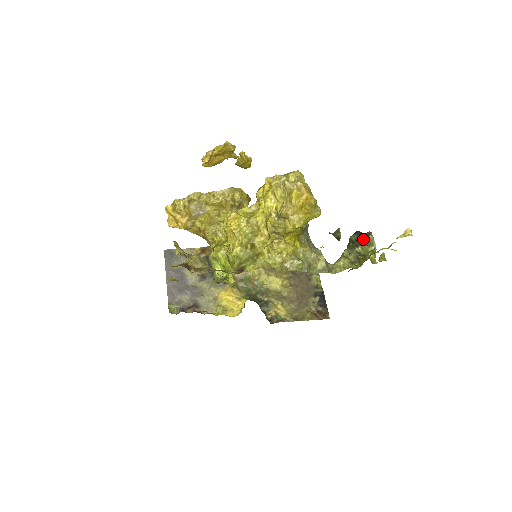
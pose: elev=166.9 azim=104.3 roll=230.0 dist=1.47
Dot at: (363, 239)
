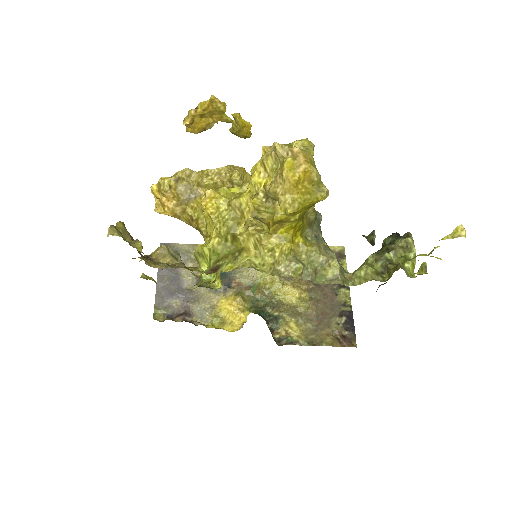
Dot at: (398, 242)
